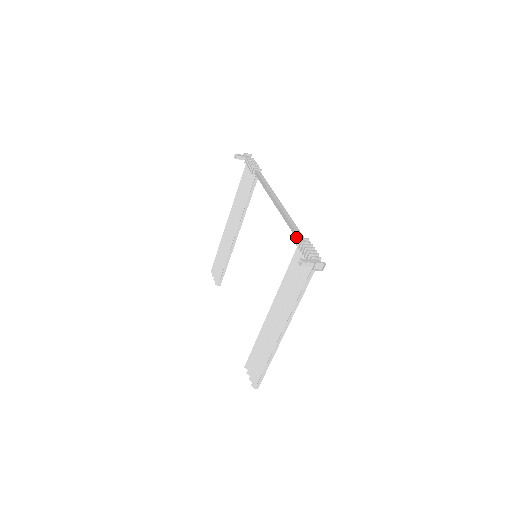
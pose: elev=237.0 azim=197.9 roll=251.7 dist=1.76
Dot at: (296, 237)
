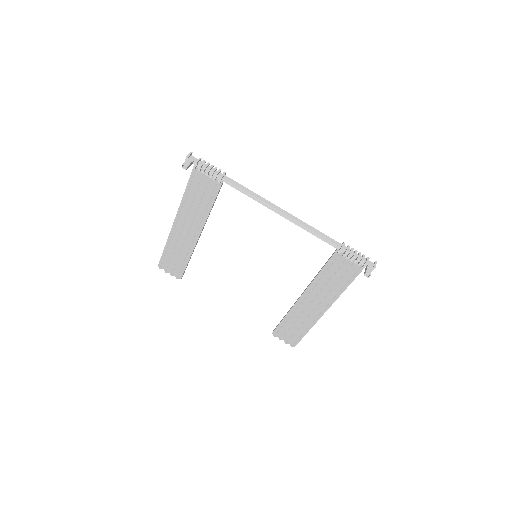
Dot at: (333, 246)
